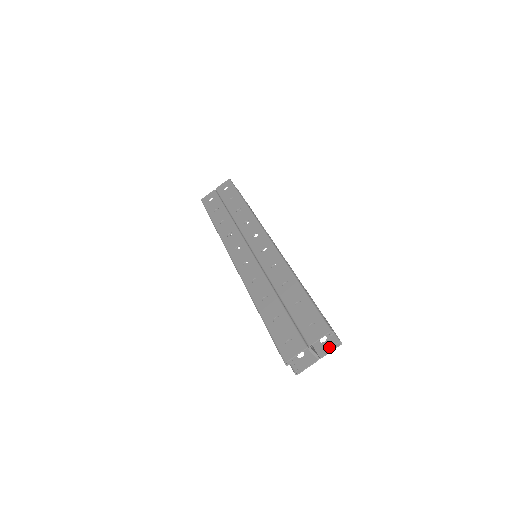
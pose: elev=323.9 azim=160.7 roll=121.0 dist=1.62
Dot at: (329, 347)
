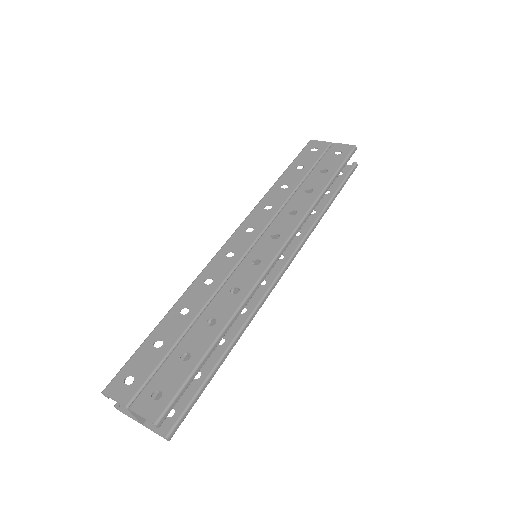
Dot at: (160, 427)
